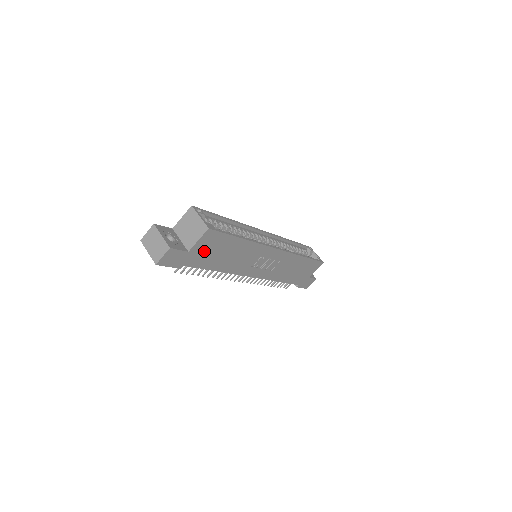
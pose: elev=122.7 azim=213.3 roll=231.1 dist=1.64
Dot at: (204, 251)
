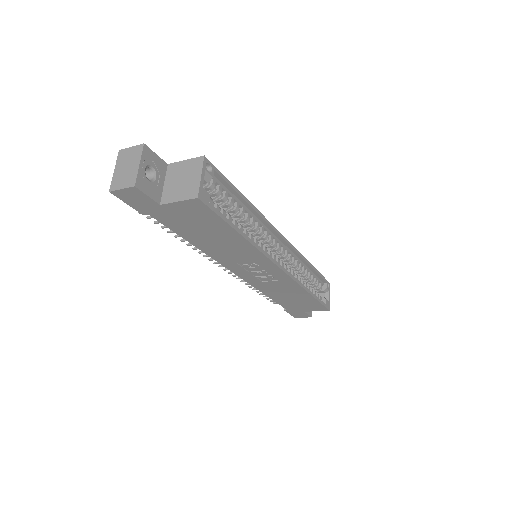
Dot at: (182, 216)
